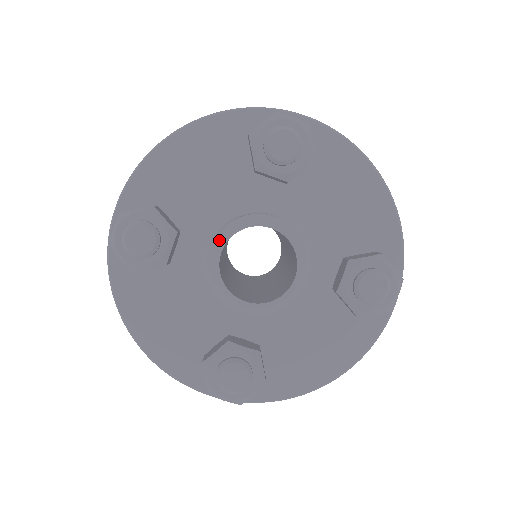
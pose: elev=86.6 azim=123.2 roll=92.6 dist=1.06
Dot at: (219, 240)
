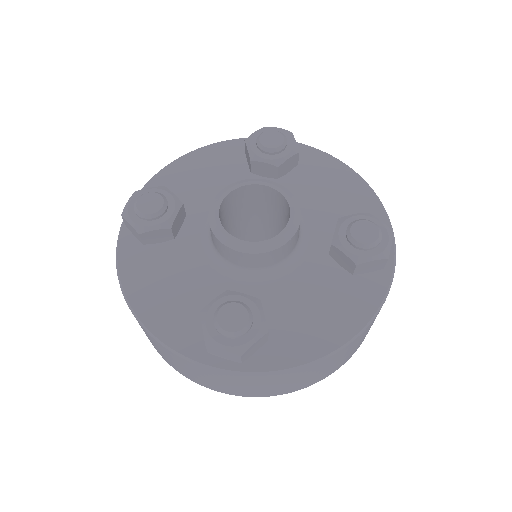
Dot at: (219, 196)
